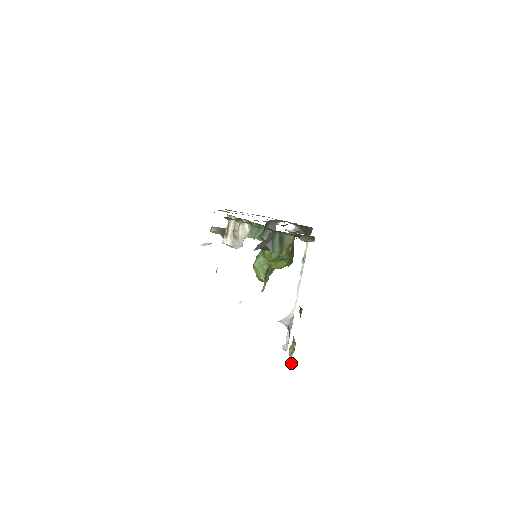
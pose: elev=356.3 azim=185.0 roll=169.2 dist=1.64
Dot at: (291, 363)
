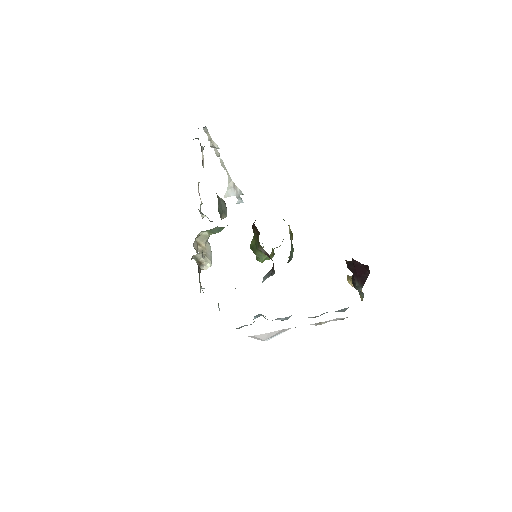
Dot at: occluded
